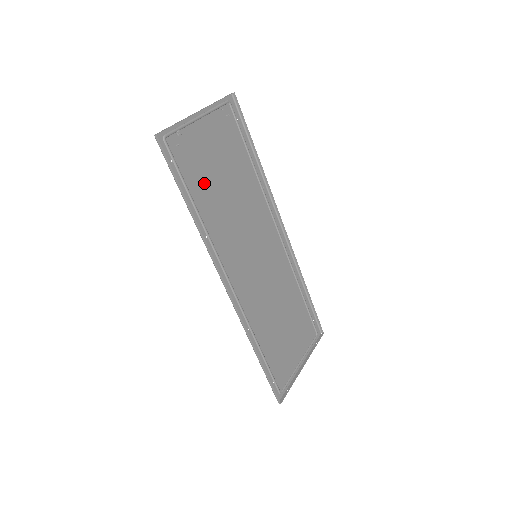
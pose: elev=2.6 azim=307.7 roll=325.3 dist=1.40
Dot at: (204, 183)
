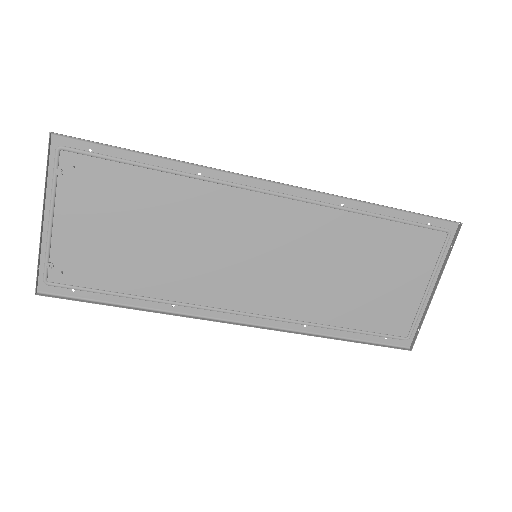
Dot at: (122, 266)
